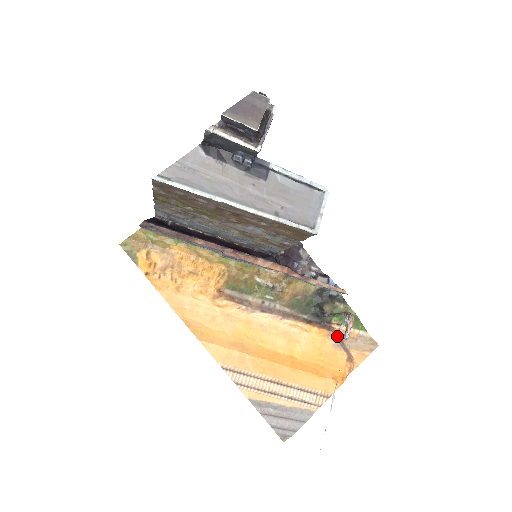
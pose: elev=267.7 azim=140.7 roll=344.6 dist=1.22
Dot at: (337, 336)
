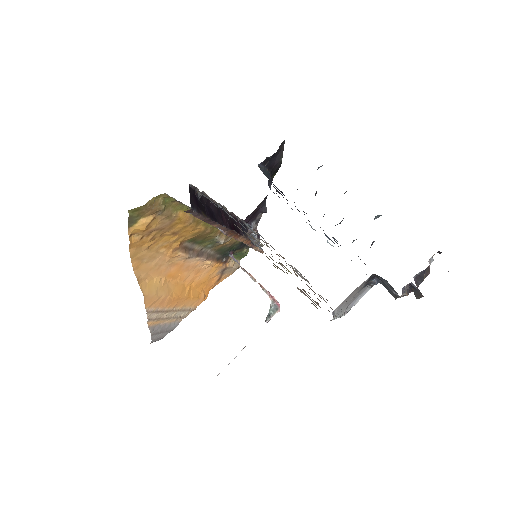
Dot at: occluded
